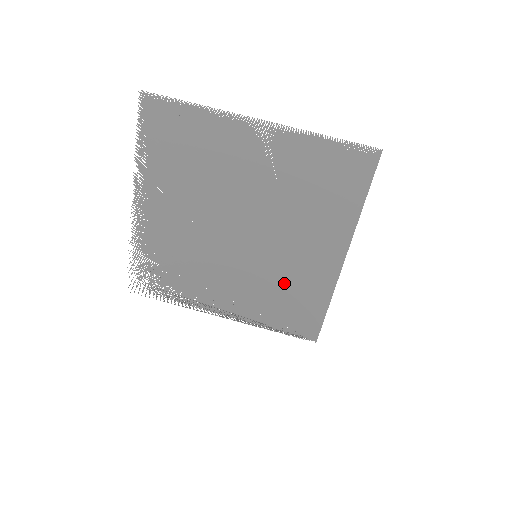
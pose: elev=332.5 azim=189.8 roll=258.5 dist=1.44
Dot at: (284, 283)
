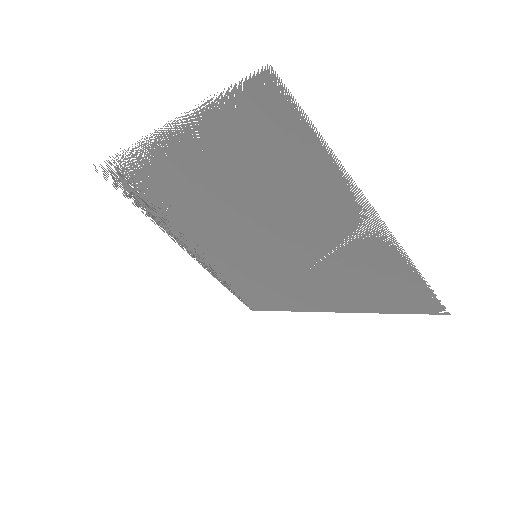
Dot at: (263, 281)
